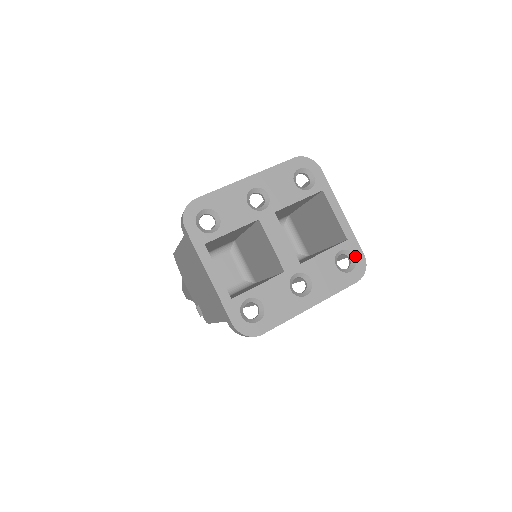
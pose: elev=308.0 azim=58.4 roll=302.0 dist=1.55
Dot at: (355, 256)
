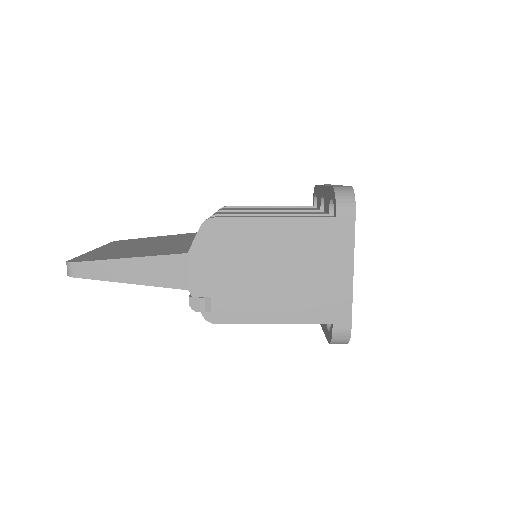
Dot at: occluded
